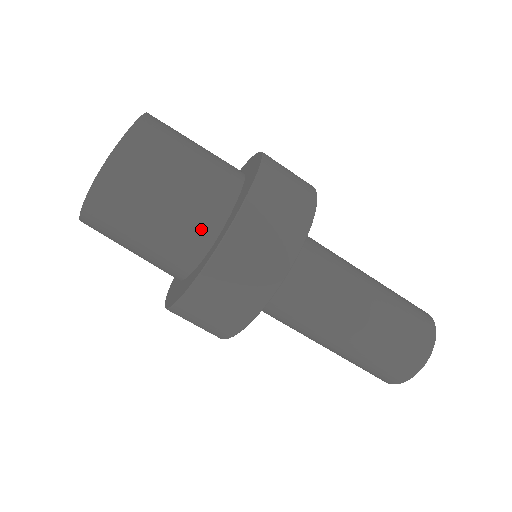
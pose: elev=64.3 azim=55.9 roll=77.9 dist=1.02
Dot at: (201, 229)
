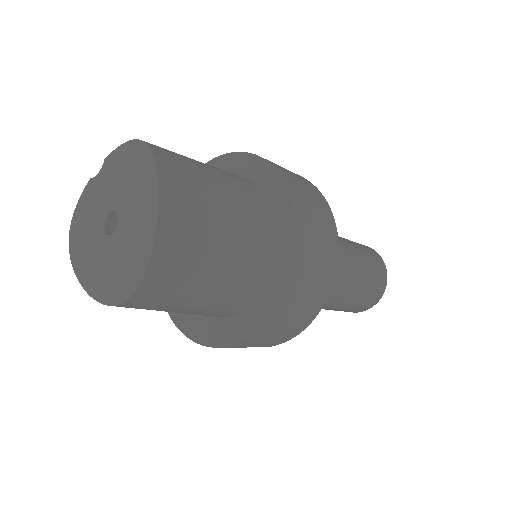
Dot at: (233, 305)
